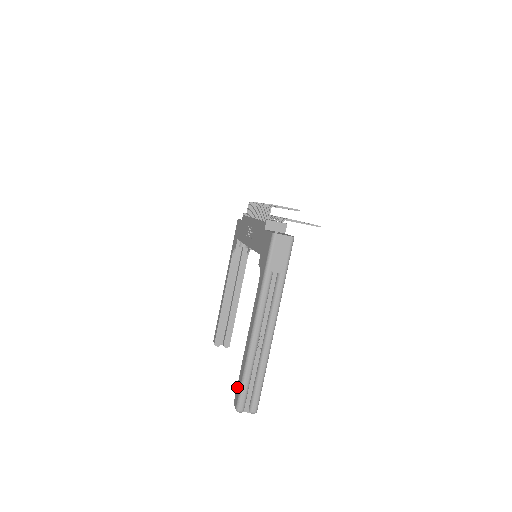
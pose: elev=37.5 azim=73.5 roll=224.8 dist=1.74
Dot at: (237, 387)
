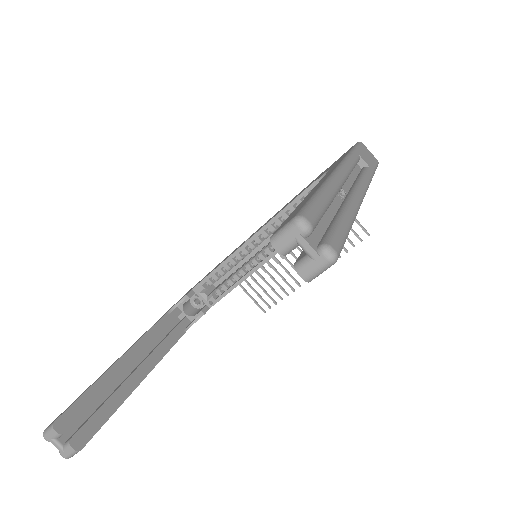
Dot at: (287, 218)
